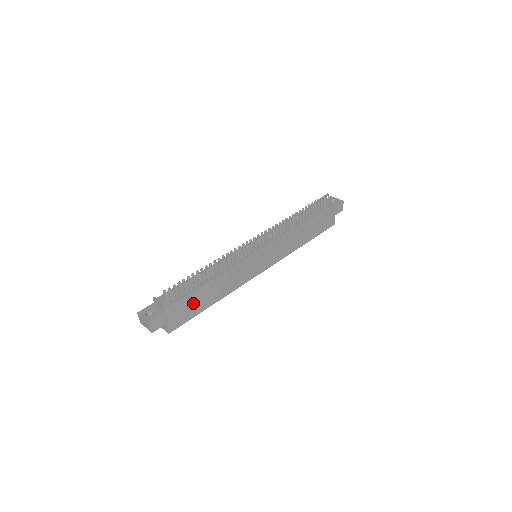
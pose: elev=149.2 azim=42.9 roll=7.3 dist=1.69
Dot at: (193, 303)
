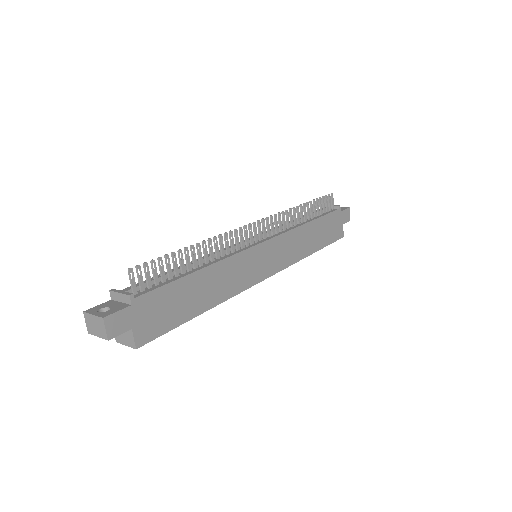
Dot at: (174, 301)
